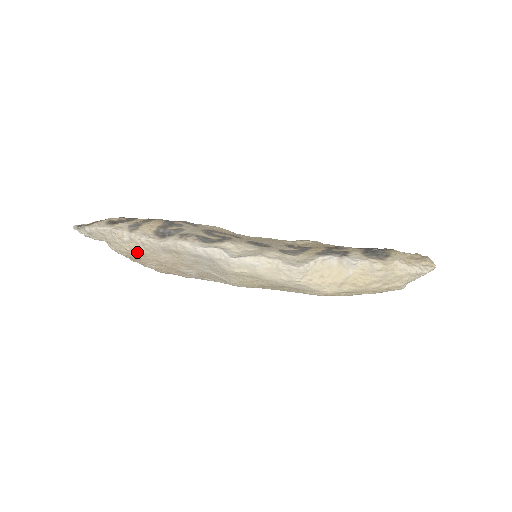
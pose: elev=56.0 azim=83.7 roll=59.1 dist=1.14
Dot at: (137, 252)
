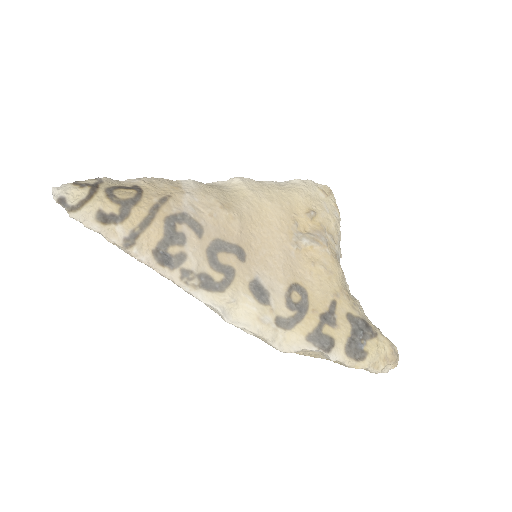
Dot at: occluded
